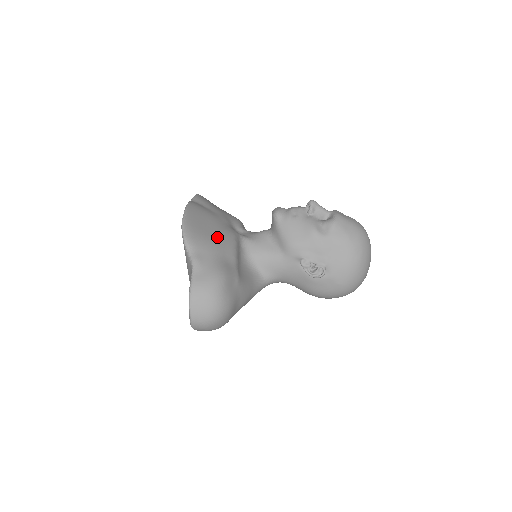
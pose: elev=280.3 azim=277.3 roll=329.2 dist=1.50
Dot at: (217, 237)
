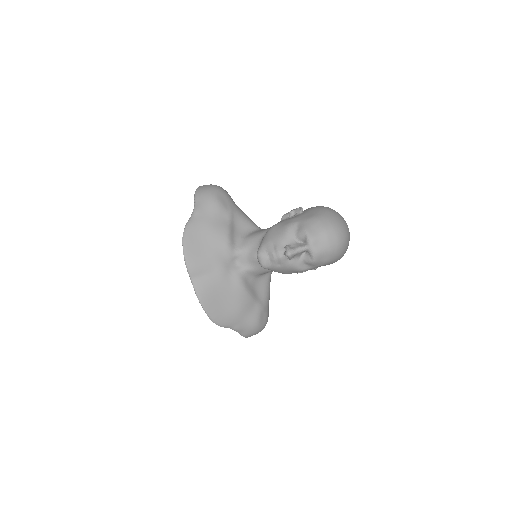
Dot at: (235, 304)
